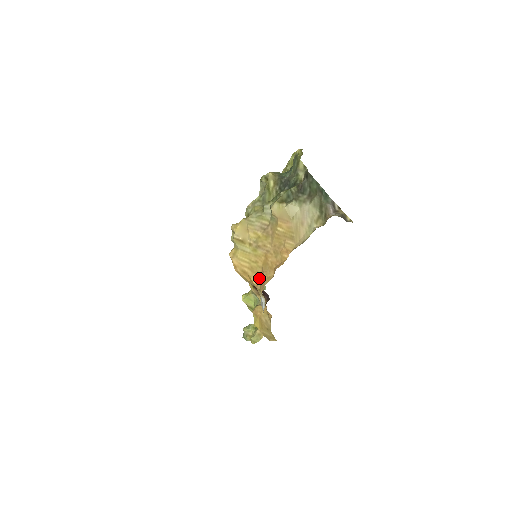
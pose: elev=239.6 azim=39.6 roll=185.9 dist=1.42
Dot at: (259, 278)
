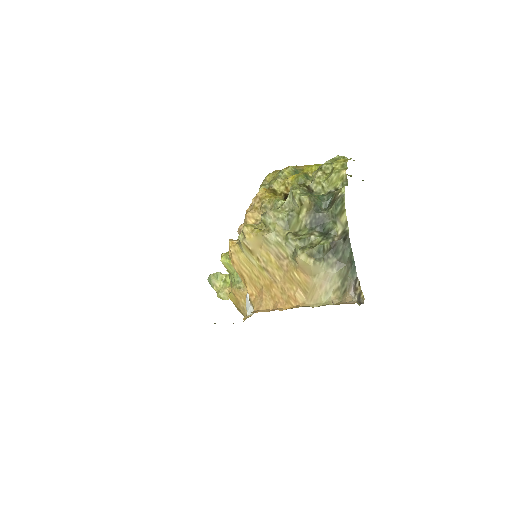
Dot at: (255, 291)
